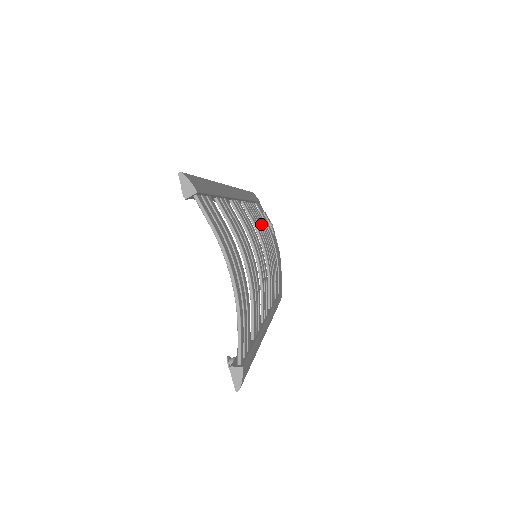
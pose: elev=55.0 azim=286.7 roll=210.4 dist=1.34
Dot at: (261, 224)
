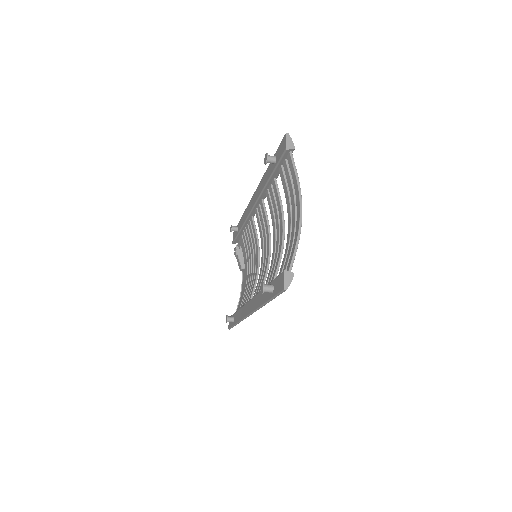
Dot at: occluded
